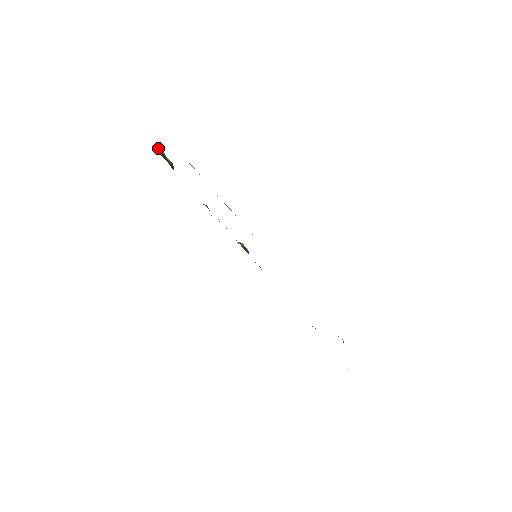
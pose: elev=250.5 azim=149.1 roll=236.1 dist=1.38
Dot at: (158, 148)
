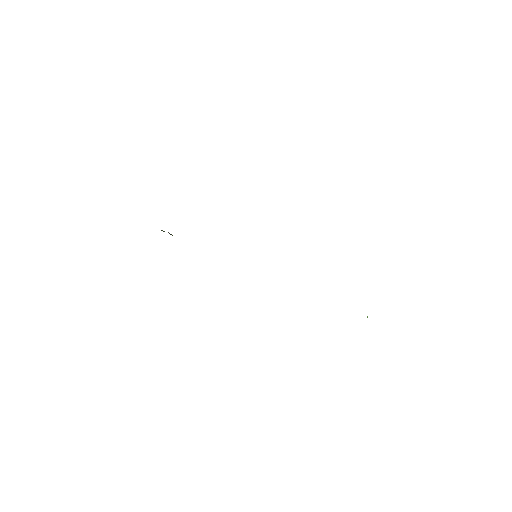
Dot at: occluded
